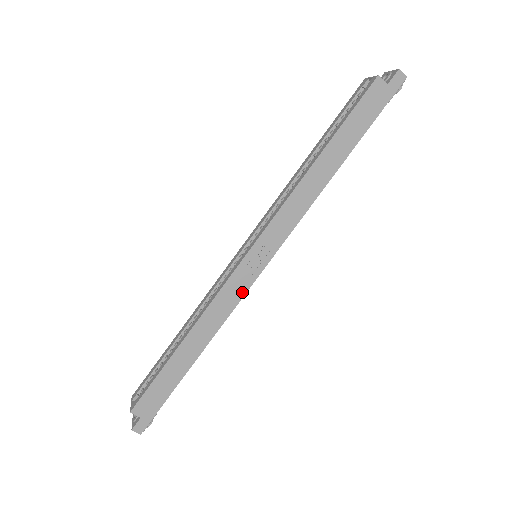
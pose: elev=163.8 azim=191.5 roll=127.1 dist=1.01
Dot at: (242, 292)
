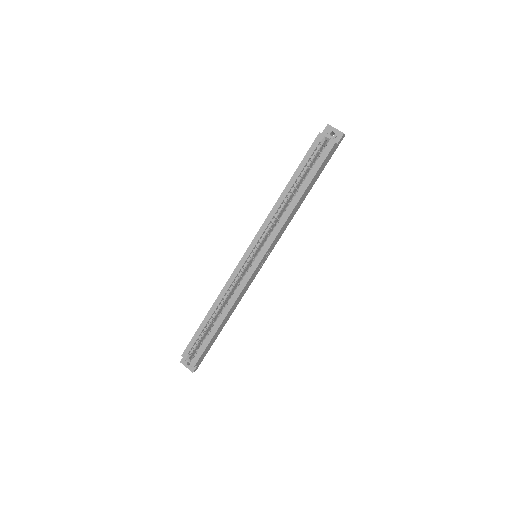
Dot at: occluded
